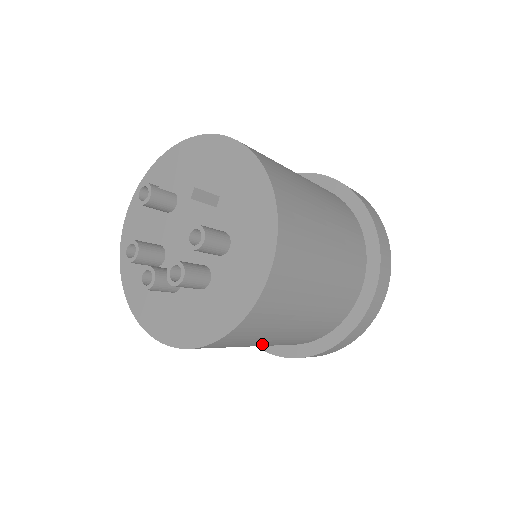
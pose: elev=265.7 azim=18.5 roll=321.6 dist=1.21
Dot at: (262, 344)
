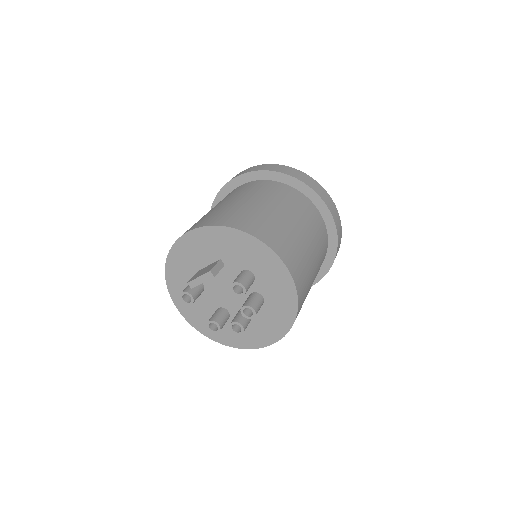
Dot at: occluded
